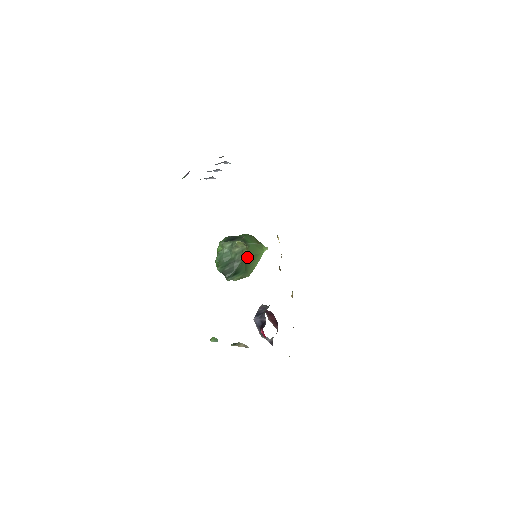
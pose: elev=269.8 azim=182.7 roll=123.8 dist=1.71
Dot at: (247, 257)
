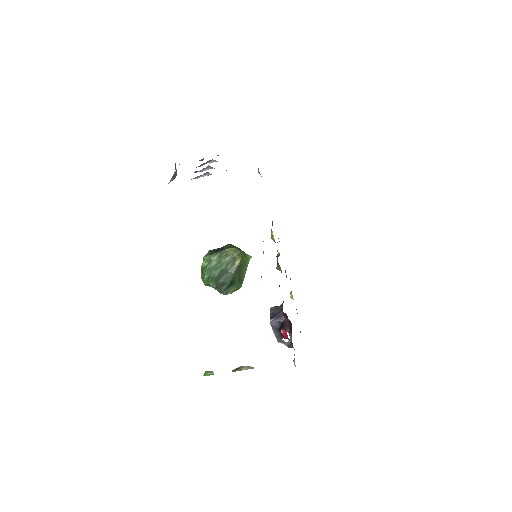
Dot at: (239, 265)
